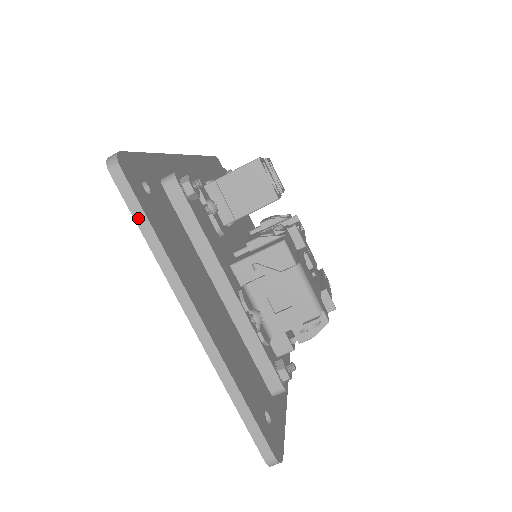
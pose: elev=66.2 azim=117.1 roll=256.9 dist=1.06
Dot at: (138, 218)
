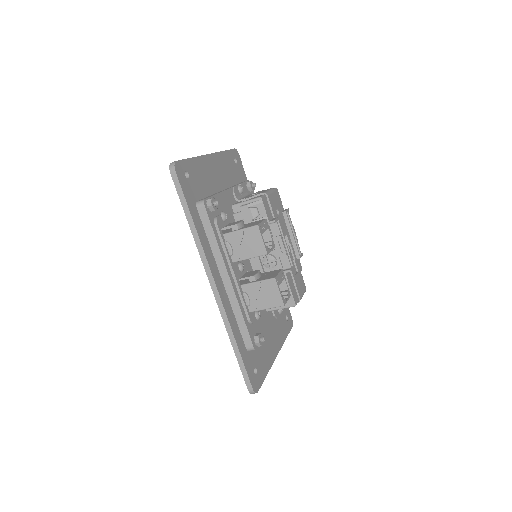
Dot at: occluded
